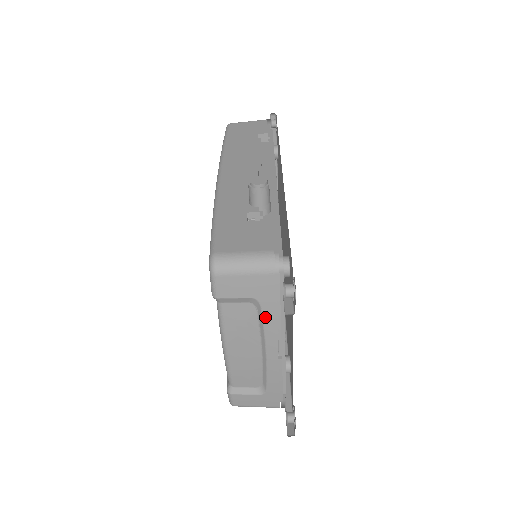
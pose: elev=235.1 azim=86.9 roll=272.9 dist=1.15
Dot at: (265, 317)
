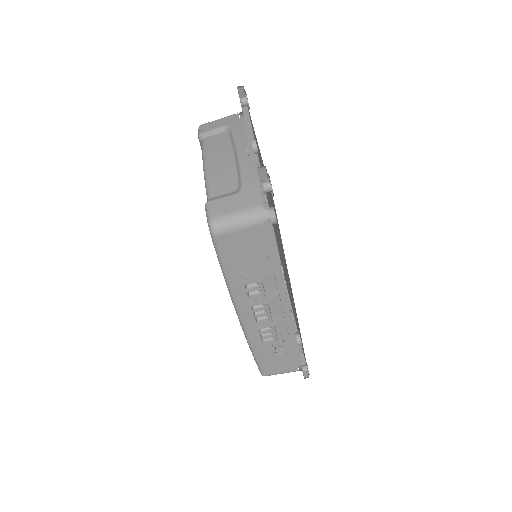
Dot at: (234, 132)
